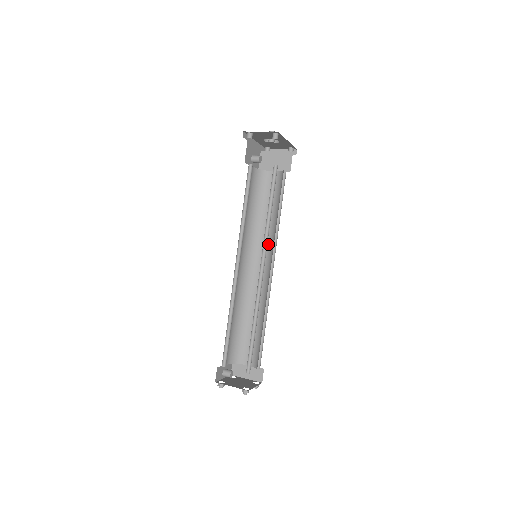
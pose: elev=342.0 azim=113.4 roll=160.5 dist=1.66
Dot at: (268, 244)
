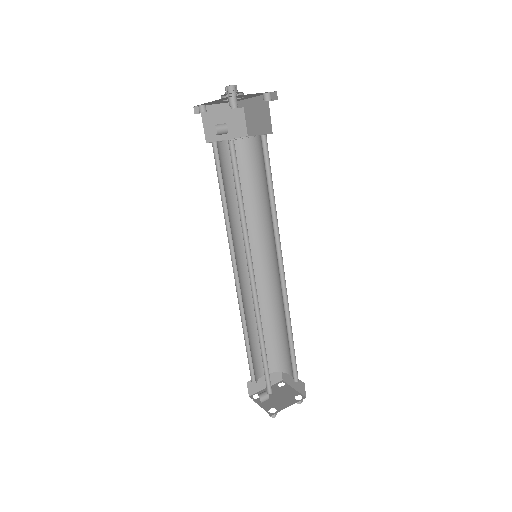
Dot at: (250, 235)
